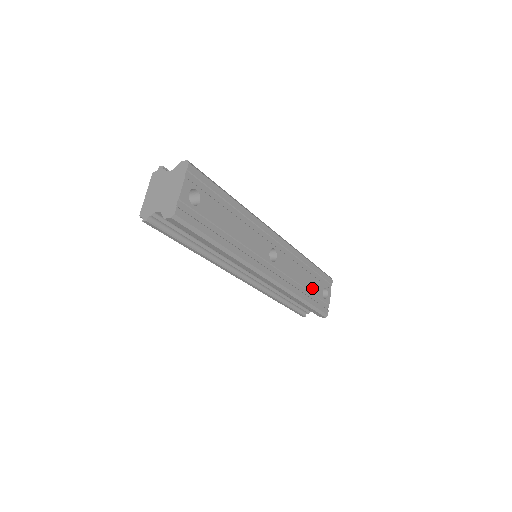
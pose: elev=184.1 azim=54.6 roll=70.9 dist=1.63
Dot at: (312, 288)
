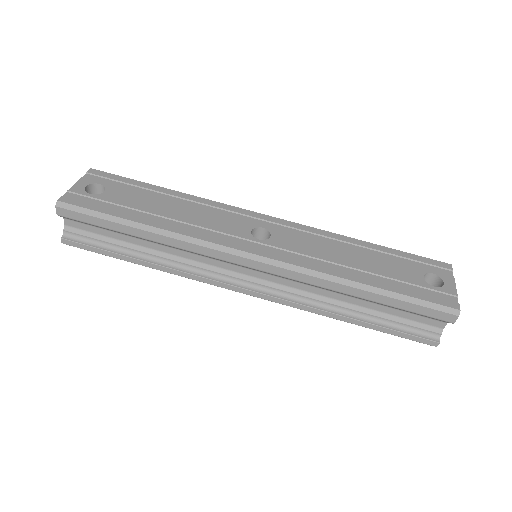
Dot at: (386, 272)
